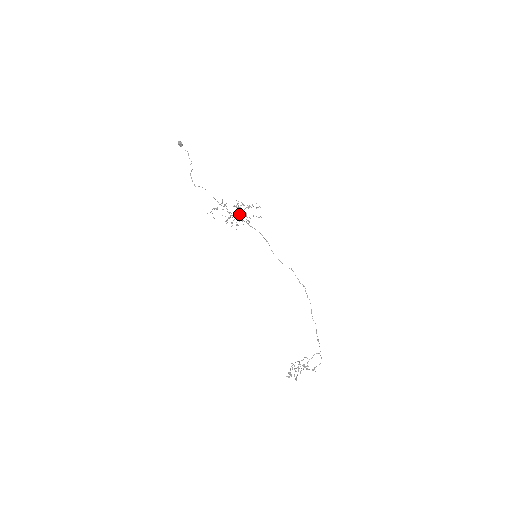
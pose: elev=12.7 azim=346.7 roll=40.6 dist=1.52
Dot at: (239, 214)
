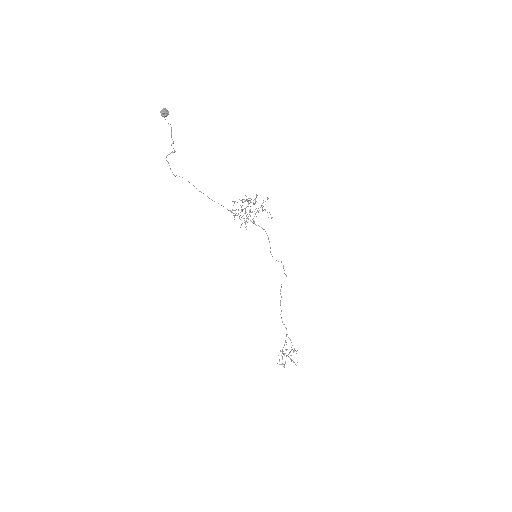
Dot at: (250, 211)
